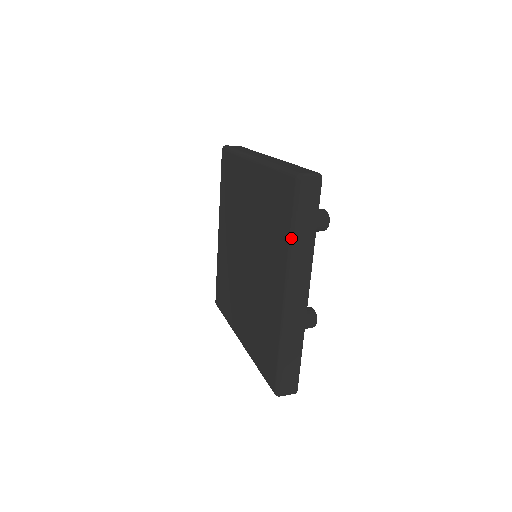
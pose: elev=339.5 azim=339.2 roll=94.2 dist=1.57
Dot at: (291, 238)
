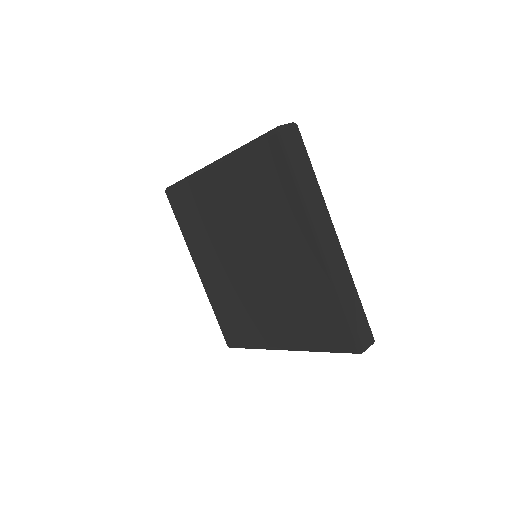
Dot at: (299, 187)
